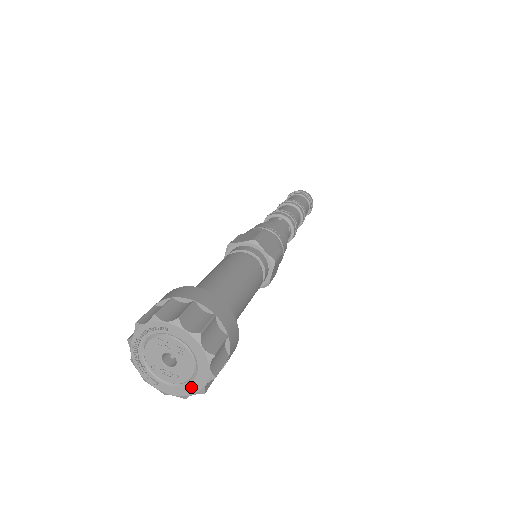
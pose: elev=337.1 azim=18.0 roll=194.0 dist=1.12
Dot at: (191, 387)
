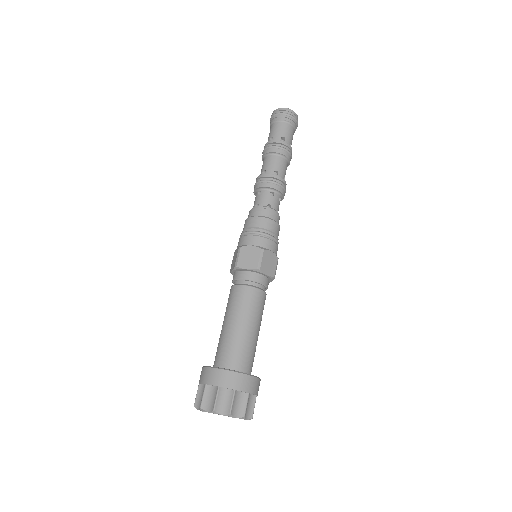
Dot at: occluded
